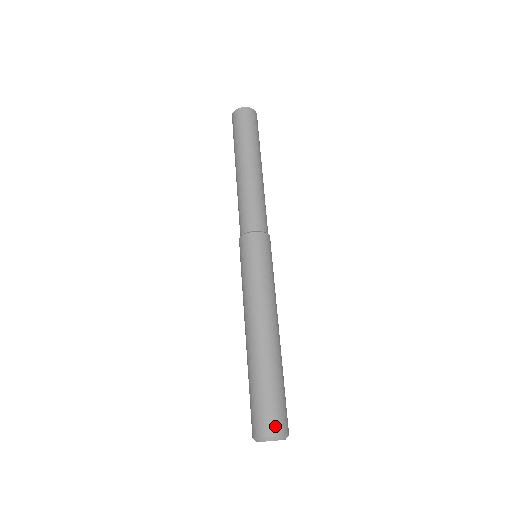
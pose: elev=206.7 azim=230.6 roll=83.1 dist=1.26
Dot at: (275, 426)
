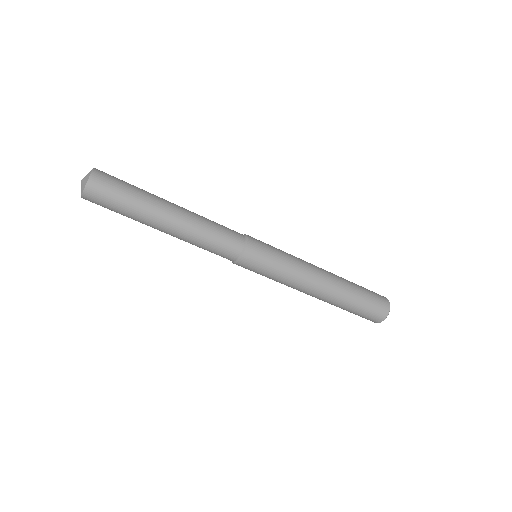
Dot at: (374, 321)
